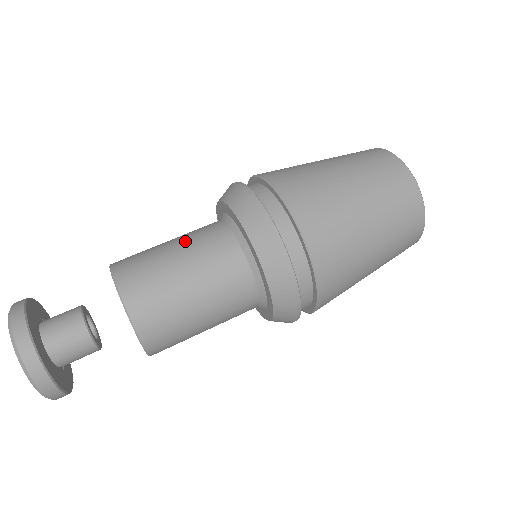
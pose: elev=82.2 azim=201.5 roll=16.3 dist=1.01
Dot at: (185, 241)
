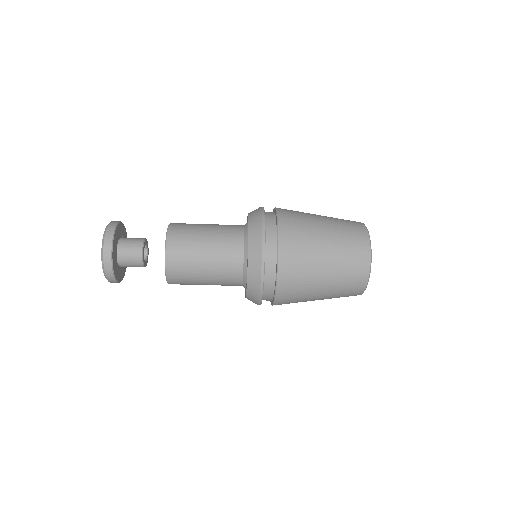
Dot at: (216, 229)
